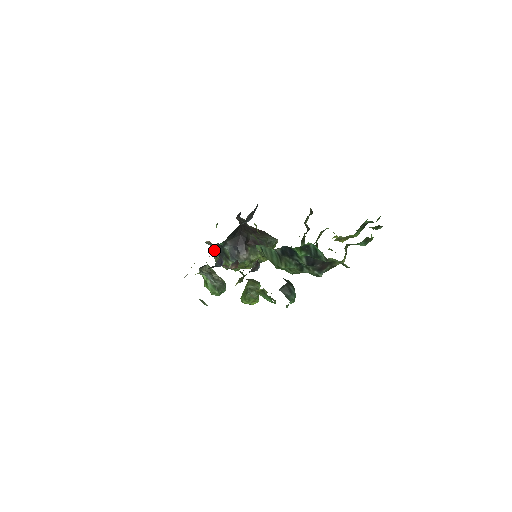
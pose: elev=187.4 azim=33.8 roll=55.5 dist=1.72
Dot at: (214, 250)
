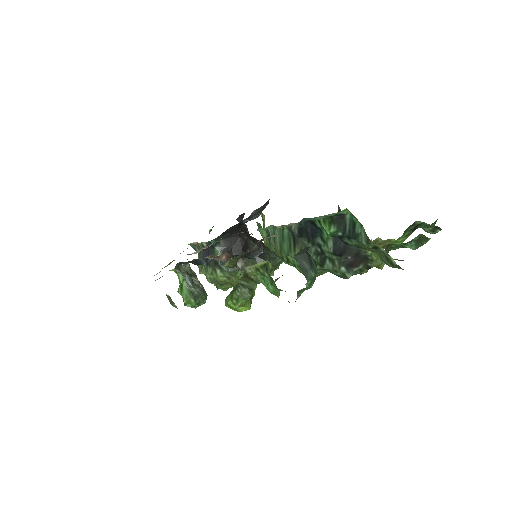
Dot at: (201, 252)
